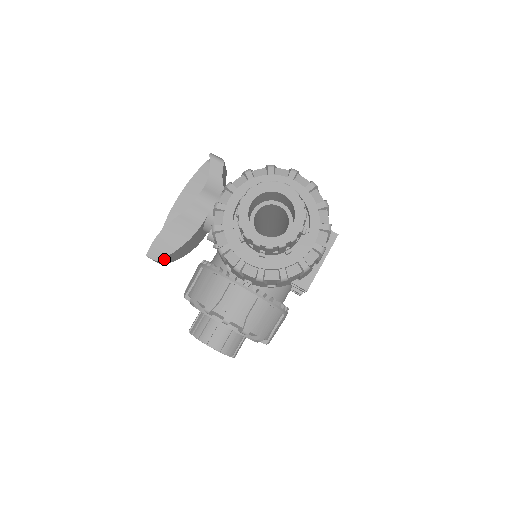
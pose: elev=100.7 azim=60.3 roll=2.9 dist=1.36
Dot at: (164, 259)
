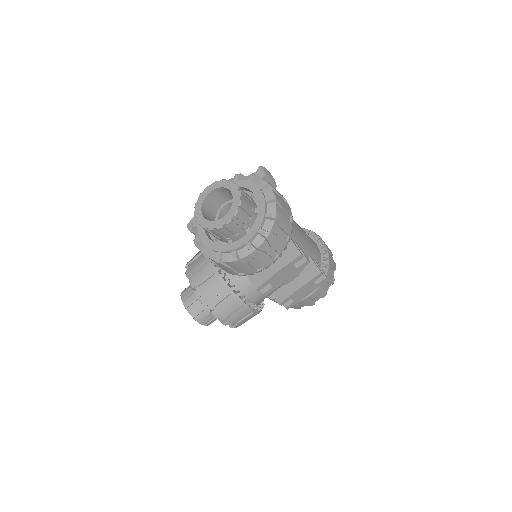
Dot at: occluded
